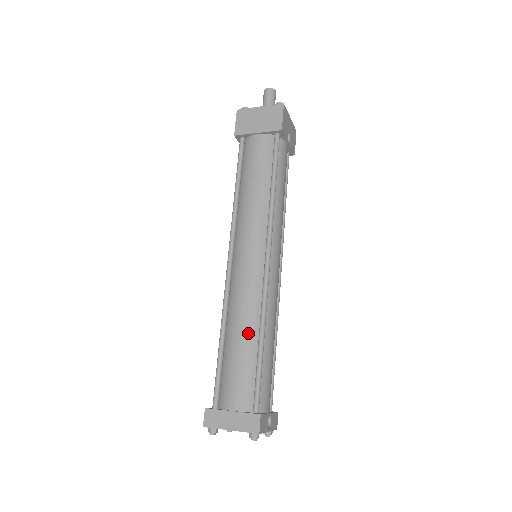
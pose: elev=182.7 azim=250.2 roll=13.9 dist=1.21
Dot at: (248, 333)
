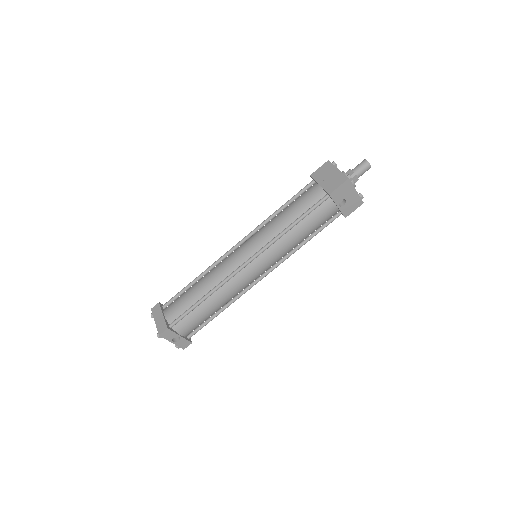
Dot at: (203, 288)
